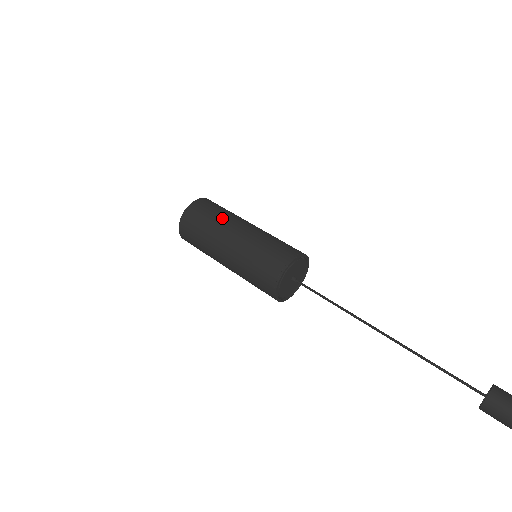
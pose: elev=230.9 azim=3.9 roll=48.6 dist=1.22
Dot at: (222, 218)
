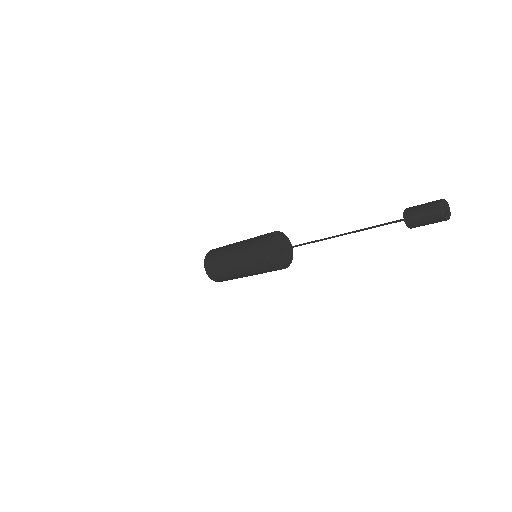
Dot at: occluded
